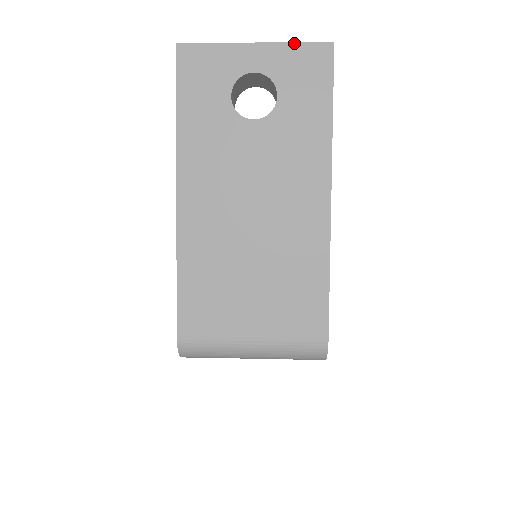
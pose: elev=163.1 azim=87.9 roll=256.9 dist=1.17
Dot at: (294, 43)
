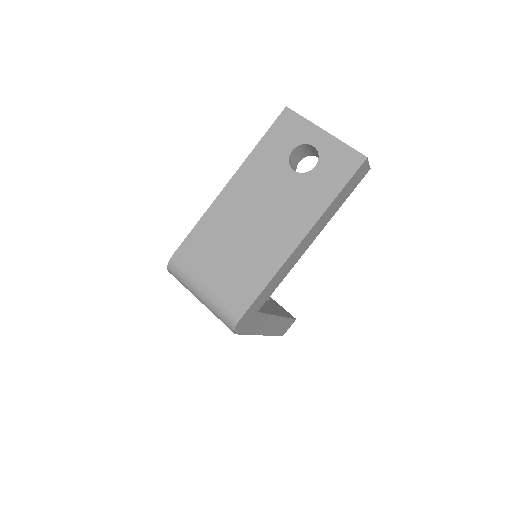
Dot at: (345, 144)
